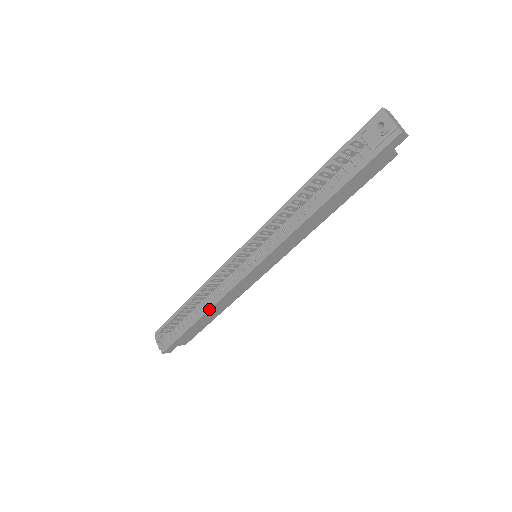
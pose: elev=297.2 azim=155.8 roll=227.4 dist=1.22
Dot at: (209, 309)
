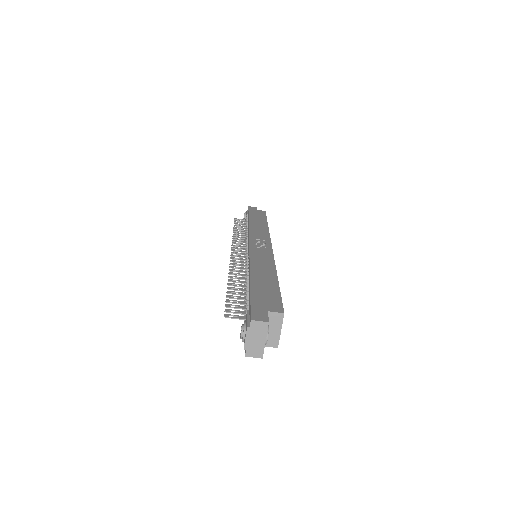
Dot at: occluded
